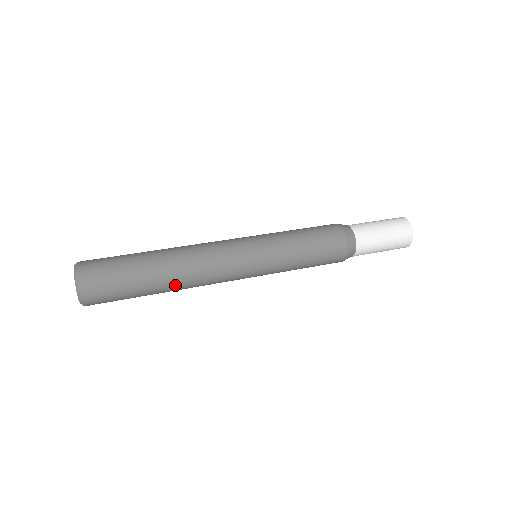
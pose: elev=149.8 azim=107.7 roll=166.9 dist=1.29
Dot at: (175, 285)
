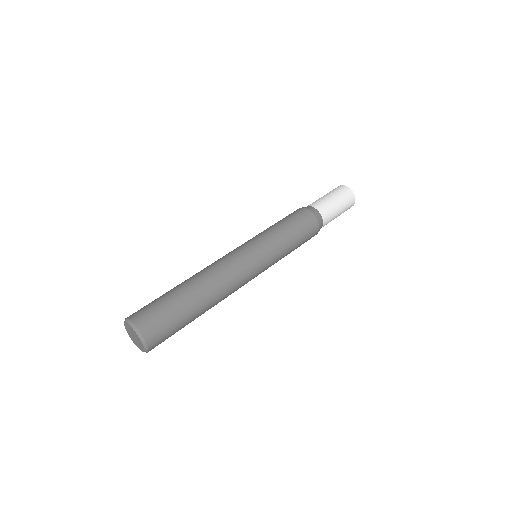
Dot at: (210, 308)
